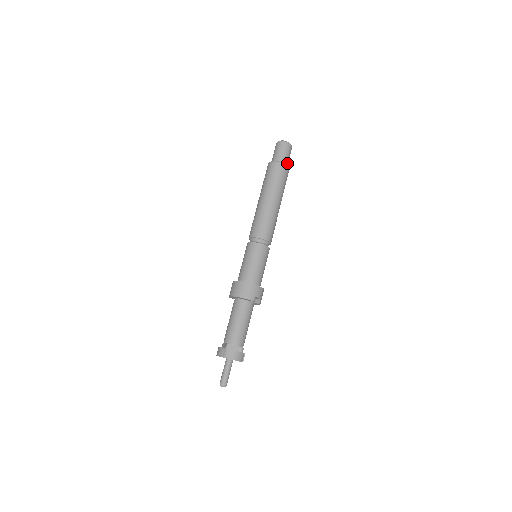
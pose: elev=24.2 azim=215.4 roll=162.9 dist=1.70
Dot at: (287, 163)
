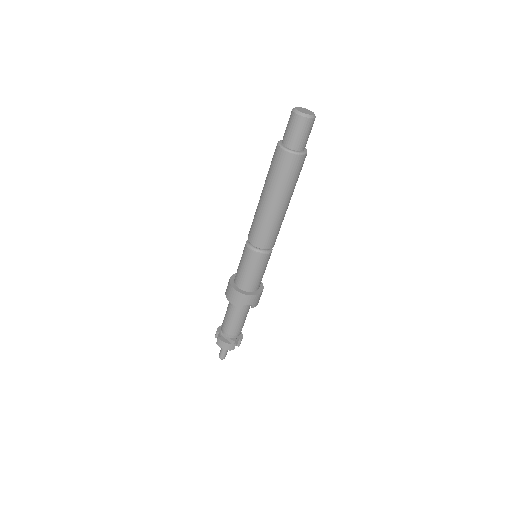
Dot at: (301, 146)
